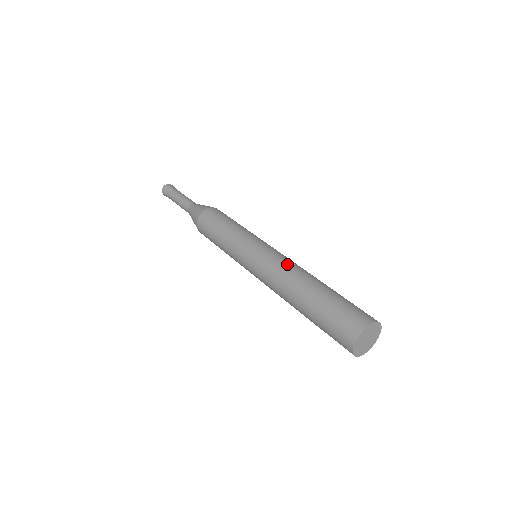
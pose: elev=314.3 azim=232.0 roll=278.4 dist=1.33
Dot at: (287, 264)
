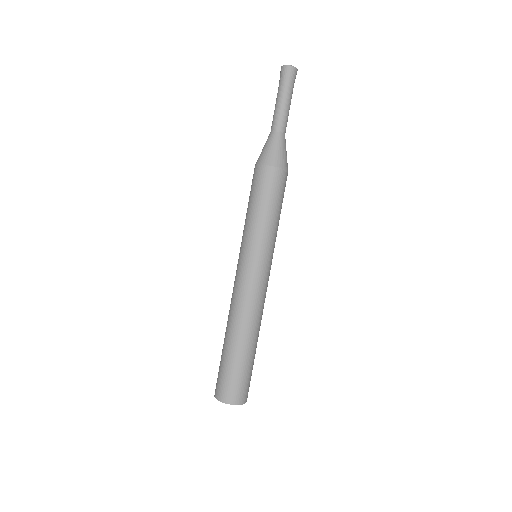
Dot at: (249, 305)
